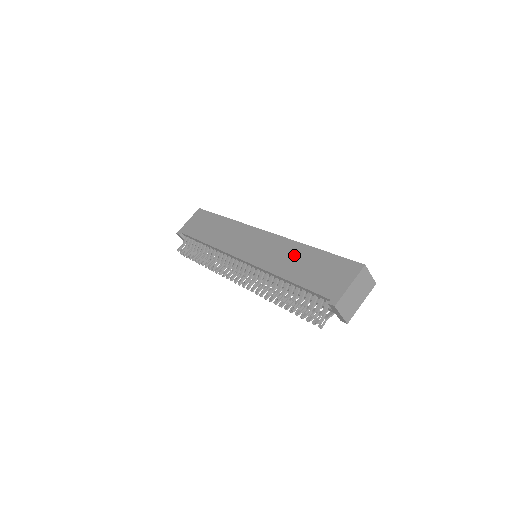
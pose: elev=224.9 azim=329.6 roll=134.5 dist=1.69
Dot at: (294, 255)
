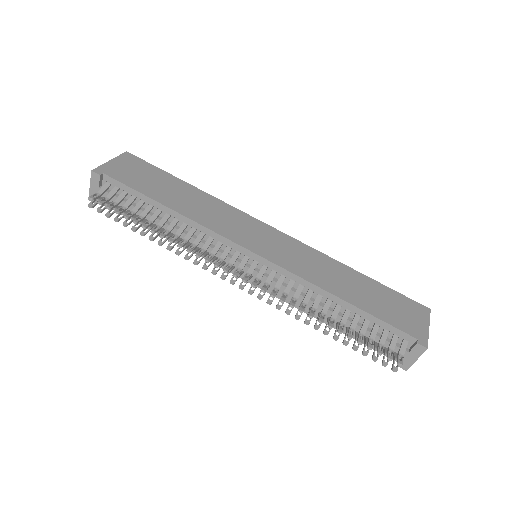
Dot at: (339, 273)
